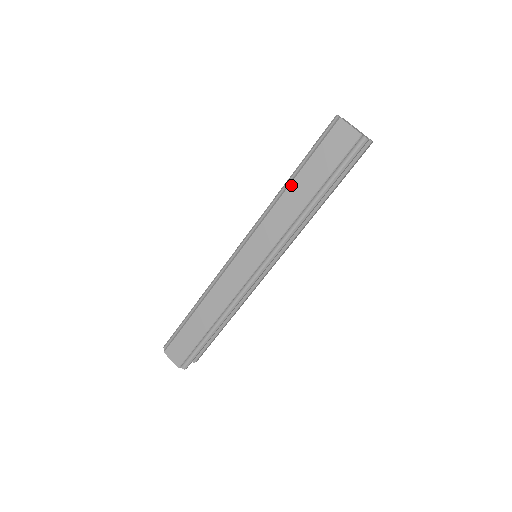
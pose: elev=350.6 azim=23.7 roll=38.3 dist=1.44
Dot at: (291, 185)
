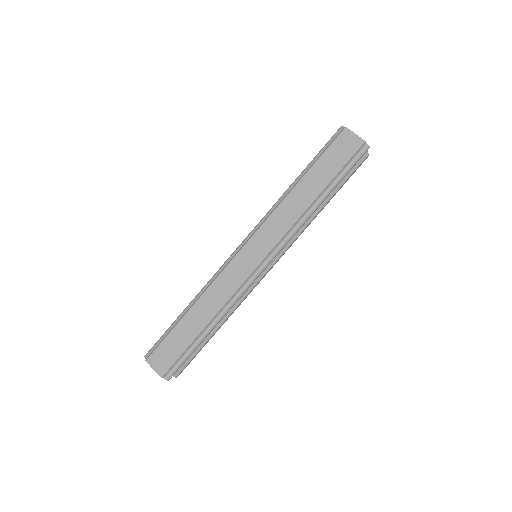
Dot at: (298, 184)
